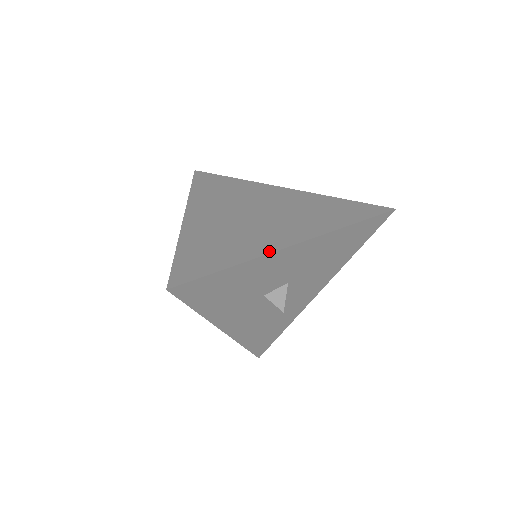
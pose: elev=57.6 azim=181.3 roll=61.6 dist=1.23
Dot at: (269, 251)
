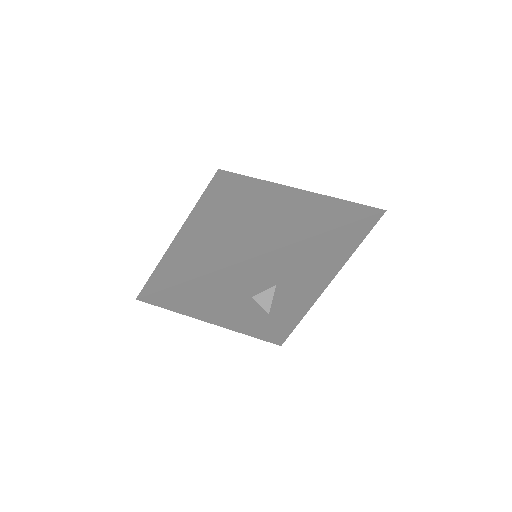
Dot at: (236, 261)
